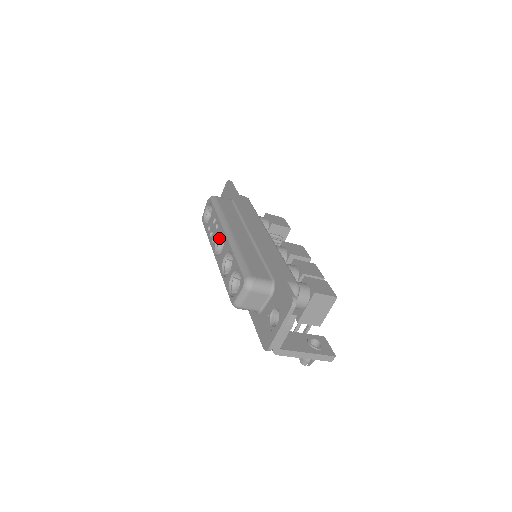
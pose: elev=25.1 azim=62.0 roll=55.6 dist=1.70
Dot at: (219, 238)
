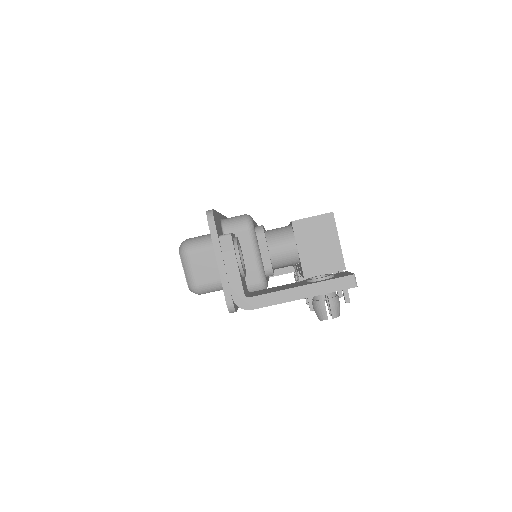
Dot at: occluded
